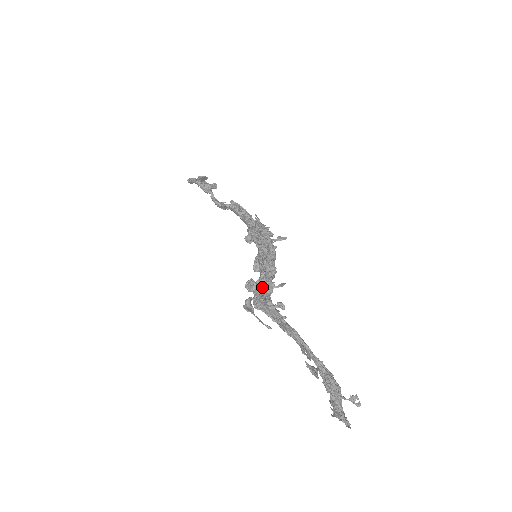
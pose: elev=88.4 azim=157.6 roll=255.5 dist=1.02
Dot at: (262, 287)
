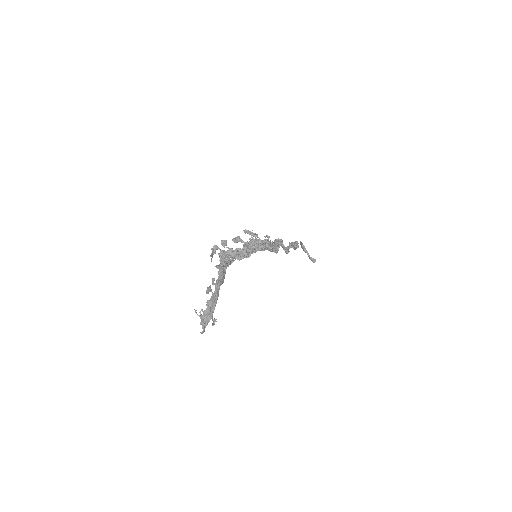
Dot at: (229, 250)
